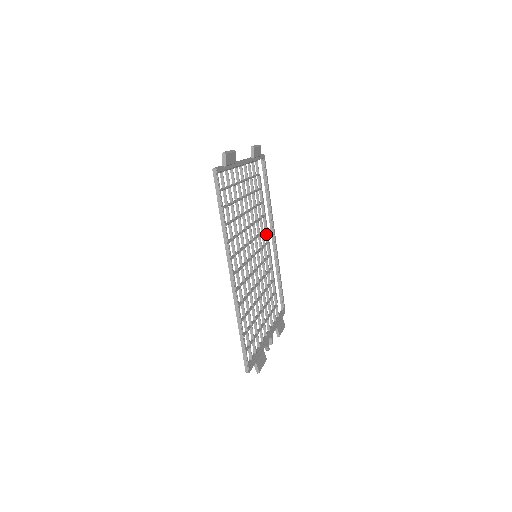
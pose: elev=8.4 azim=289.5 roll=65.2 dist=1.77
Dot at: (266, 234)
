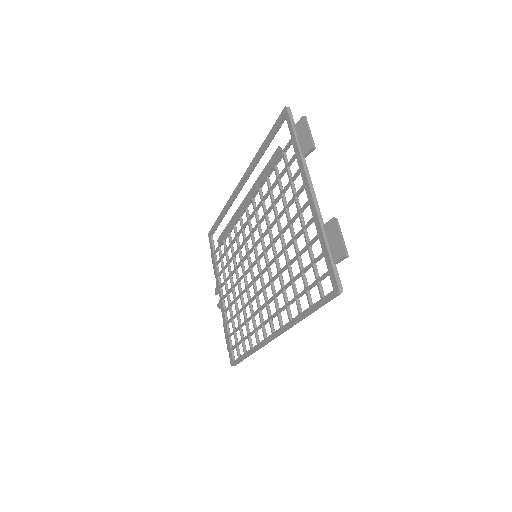
Dot at: (250, 202)
